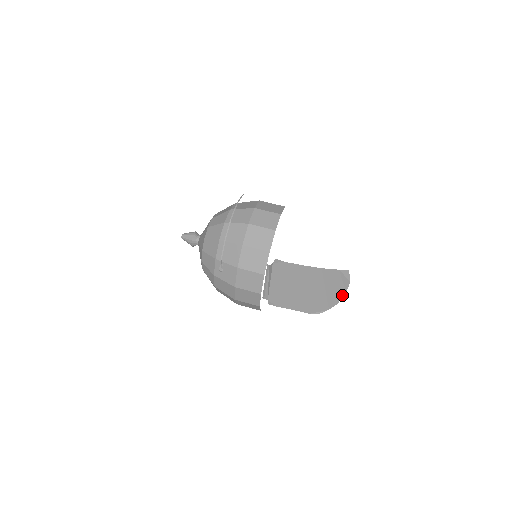
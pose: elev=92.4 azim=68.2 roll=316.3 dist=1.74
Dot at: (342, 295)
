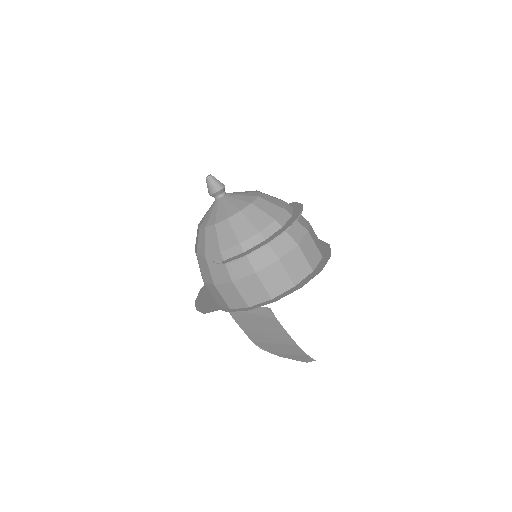
Dot at: (290, 358)
